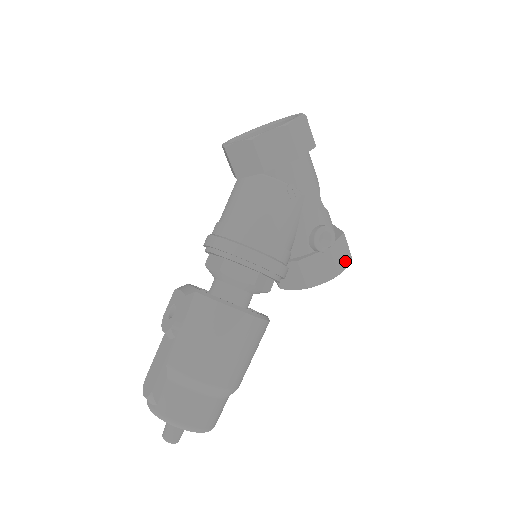
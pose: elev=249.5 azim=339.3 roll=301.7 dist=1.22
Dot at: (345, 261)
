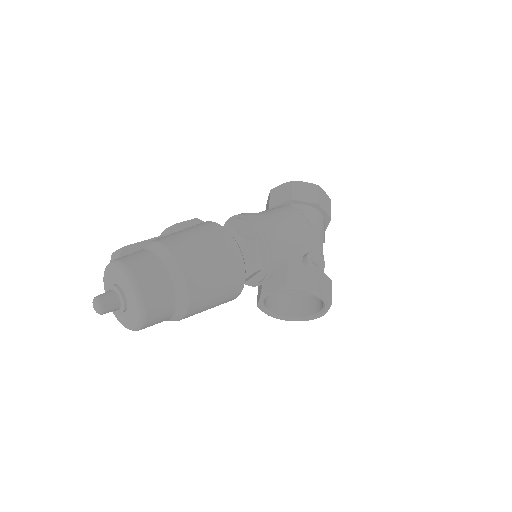
Dot at: (326, 294)
